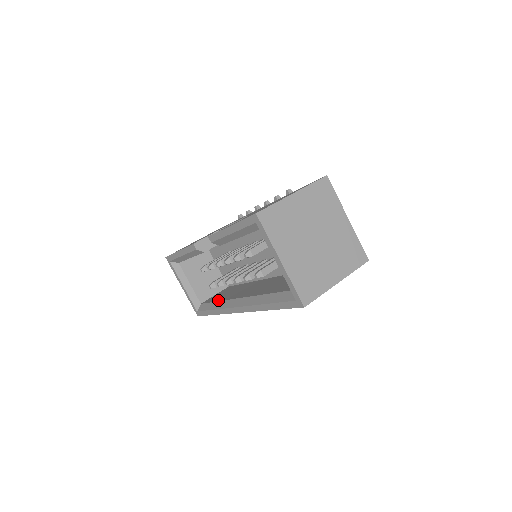
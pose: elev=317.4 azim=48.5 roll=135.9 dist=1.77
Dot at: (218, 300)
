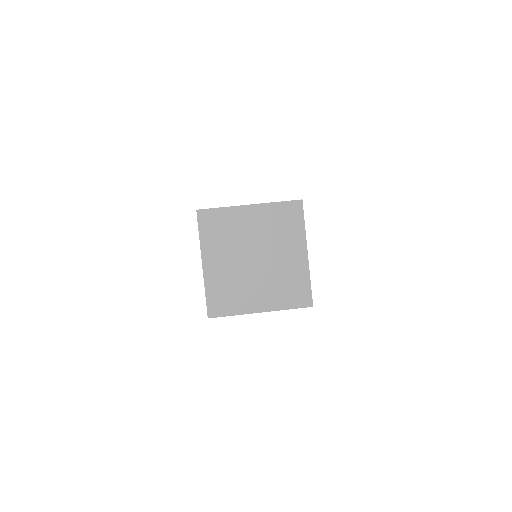
Dot at: occluded
